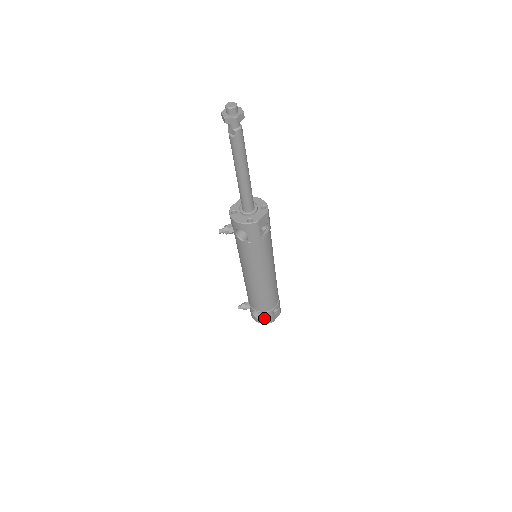
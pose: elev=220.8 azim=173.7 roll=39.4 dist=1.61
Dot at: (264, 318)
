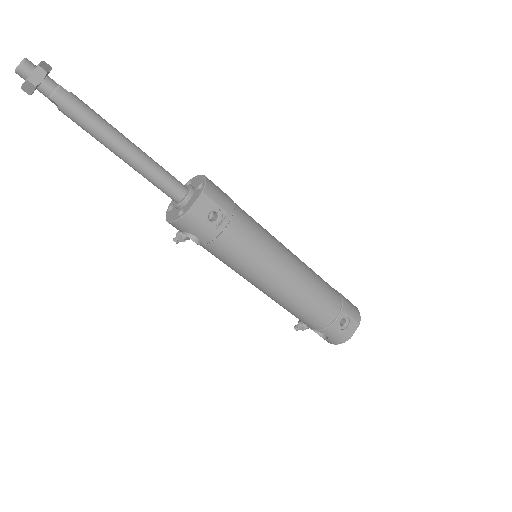
Dot at: (330, 337)
